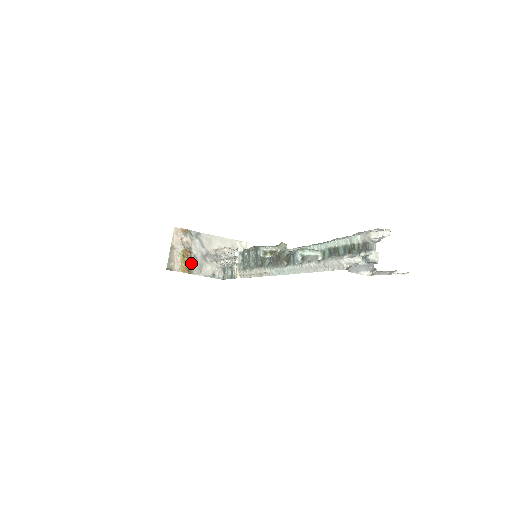
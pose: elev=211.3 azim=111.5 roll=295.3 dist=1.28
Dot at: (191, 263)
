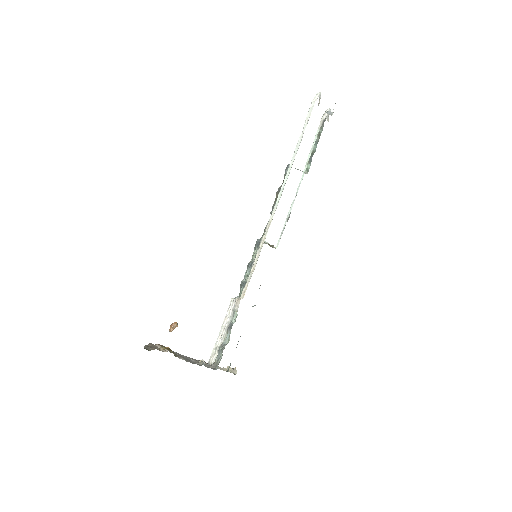
Dot at: occluded
